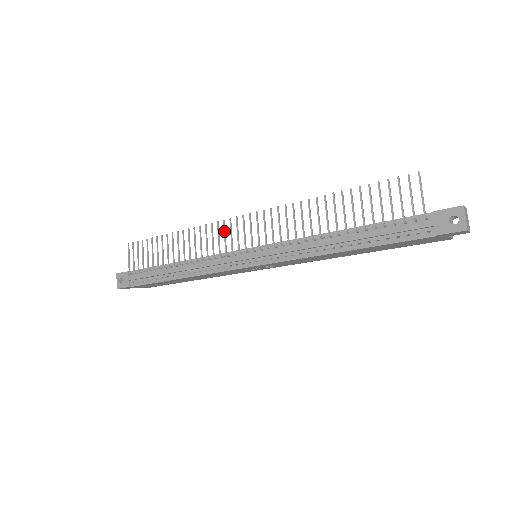
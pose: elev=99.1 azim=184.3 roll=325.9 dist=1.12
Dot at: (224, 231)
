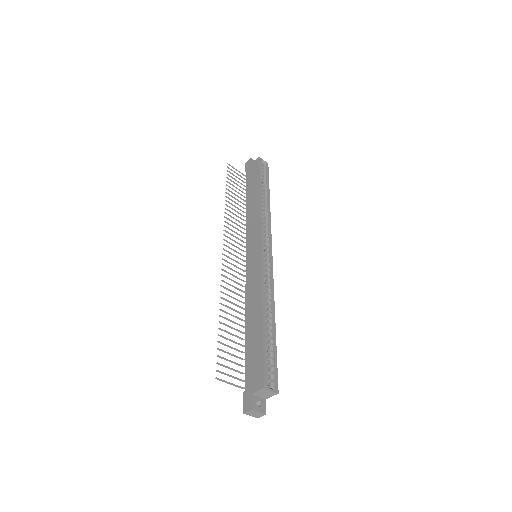
Dot at: (230, 239)
